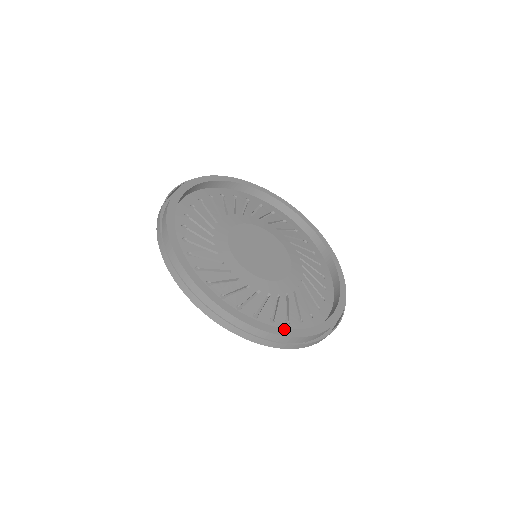
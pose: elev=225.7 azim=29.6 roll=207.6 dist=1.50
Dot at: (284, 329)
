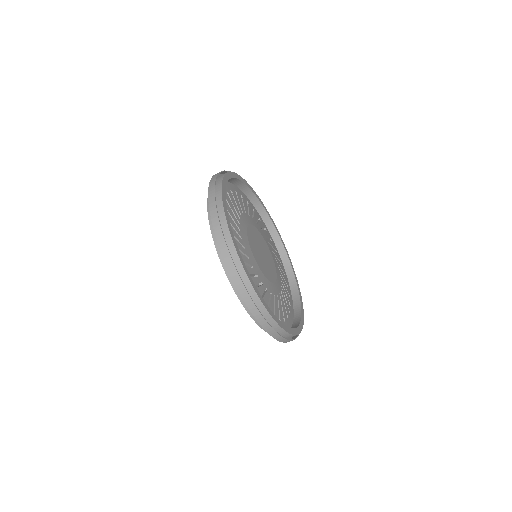
Dot at: (260, 295)
